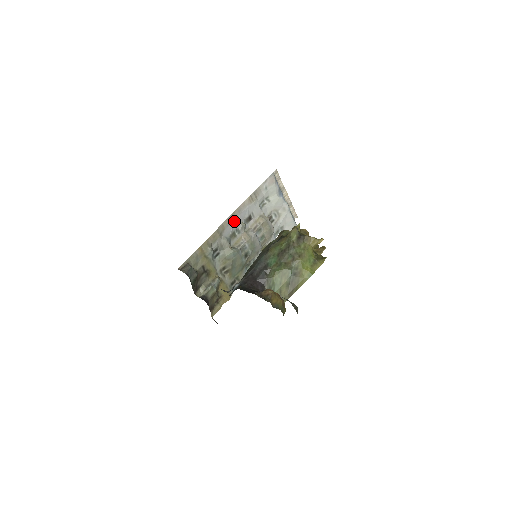
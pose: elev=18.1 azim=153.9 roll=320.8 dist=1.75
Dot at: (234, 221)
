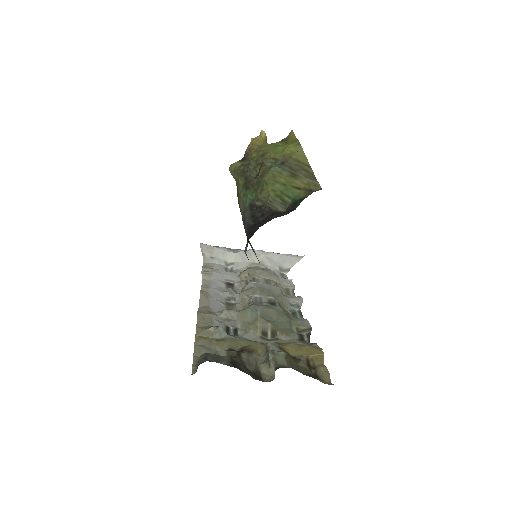
Dot at: (212, 296)
